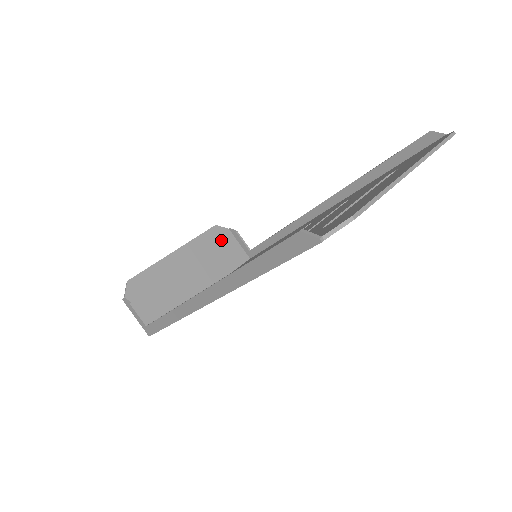
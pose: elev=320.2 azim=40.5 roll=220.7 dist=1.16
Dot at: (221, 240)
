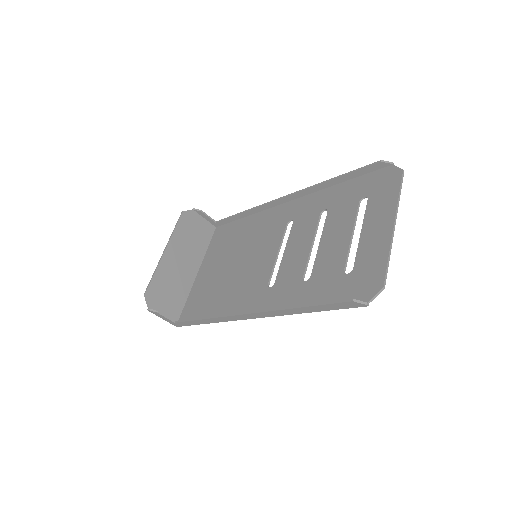
Dot at: (191, 223)
